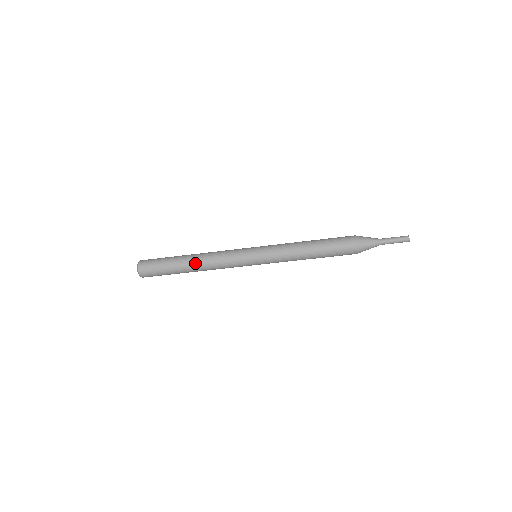
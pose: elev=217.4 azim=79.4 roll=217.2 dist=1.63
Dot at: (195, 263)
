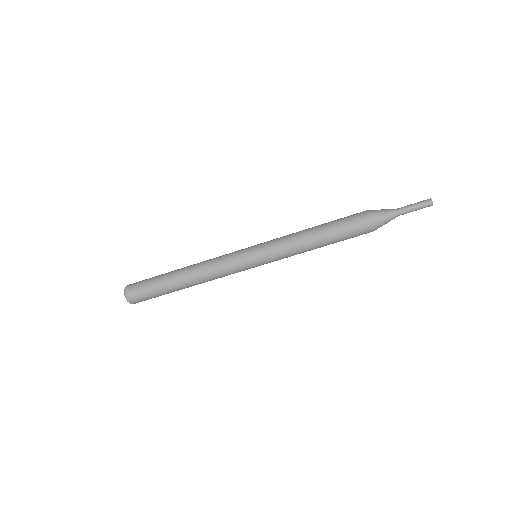
Dot at: (187, 273)
